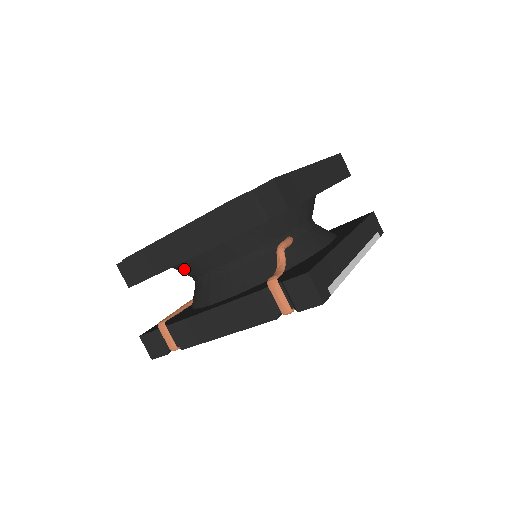
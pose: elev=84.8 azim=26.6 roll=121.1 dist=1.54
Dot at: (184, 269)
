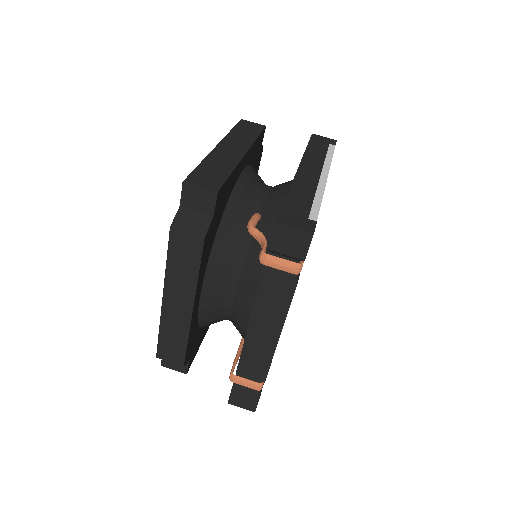
Dot at: (207, 319)
